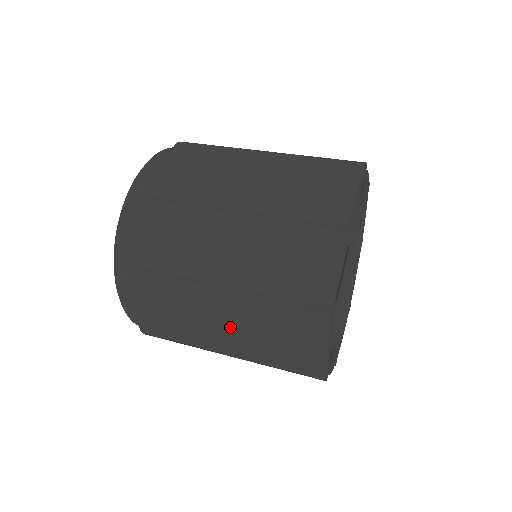
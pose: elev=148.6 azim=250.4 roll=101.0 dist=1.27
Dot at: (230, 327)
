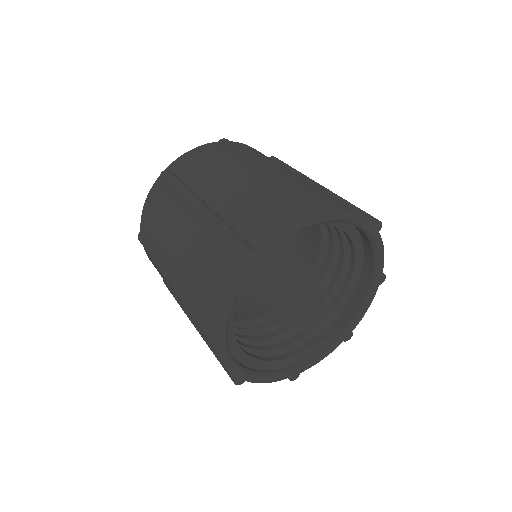
Dot at: (187, 243)
